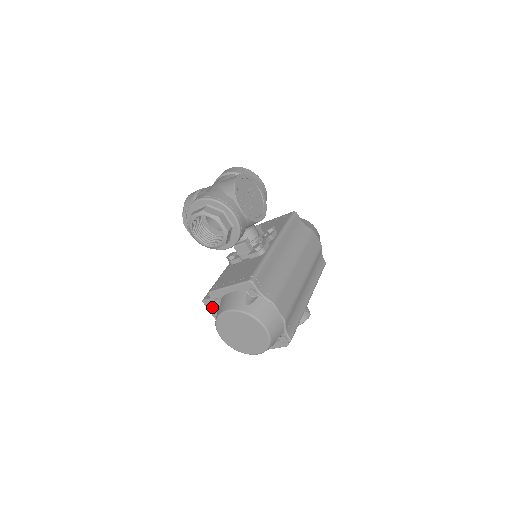
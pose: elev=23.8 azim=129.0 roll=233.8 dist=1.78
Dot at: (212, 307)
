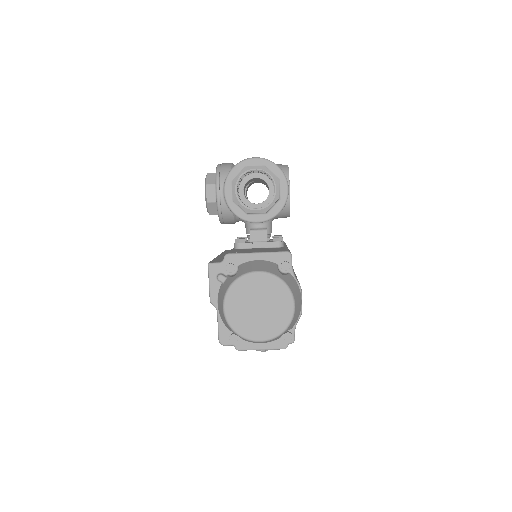
Dot at: (220, 273)
